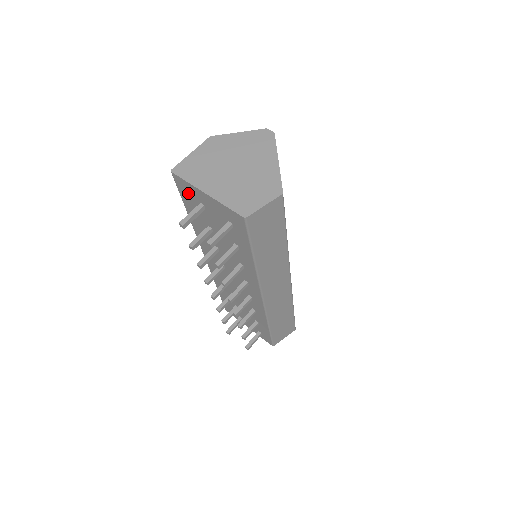
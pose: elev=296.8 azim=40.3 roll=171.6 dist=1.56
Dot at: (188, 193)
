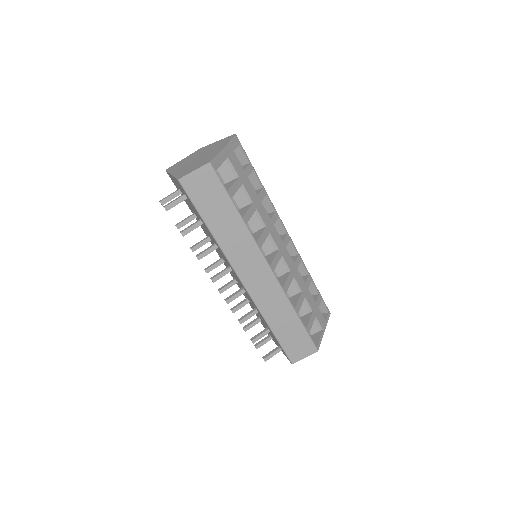
Dot at: (175, 185)
